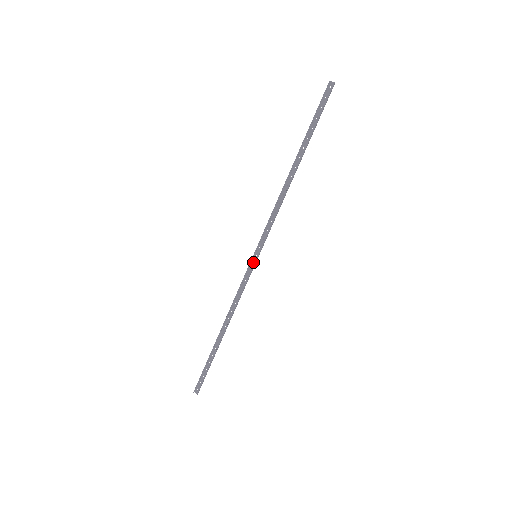
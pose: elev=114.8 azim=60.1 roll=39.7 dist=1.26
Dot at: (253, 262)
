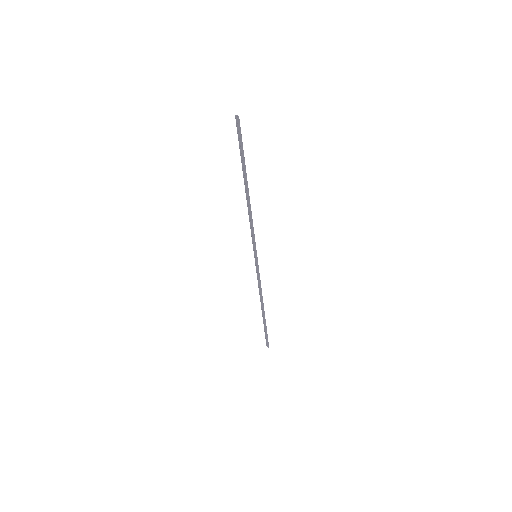
Dot at: (257, 260)
